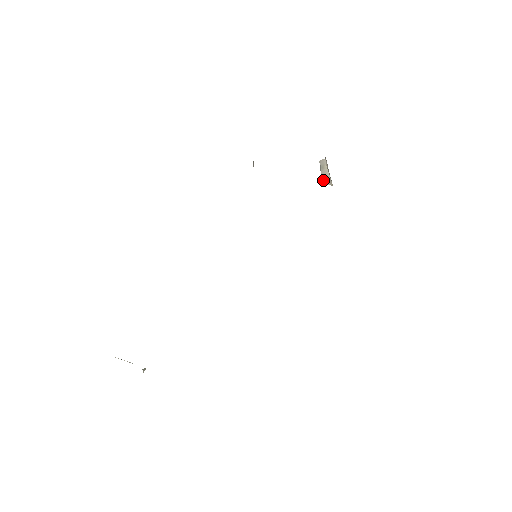
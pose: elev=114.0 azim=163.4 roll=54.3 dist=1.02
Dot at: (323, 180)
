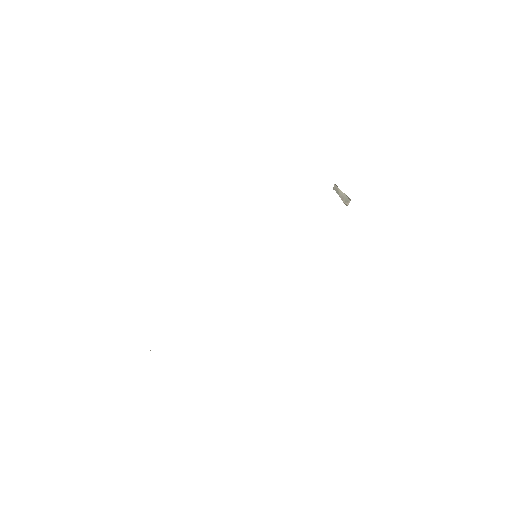
Dot at: (345, 201)
